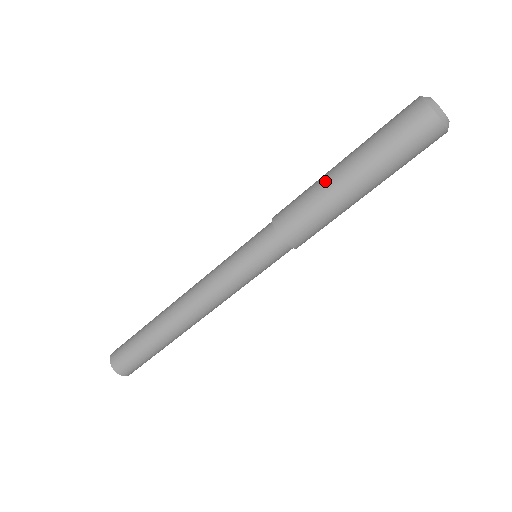
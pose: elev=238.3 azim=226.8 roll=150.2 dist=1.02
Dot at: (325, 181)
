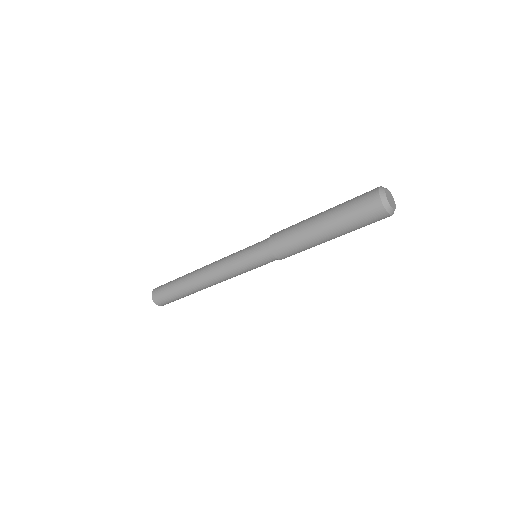
Dot at: (310, 237)
